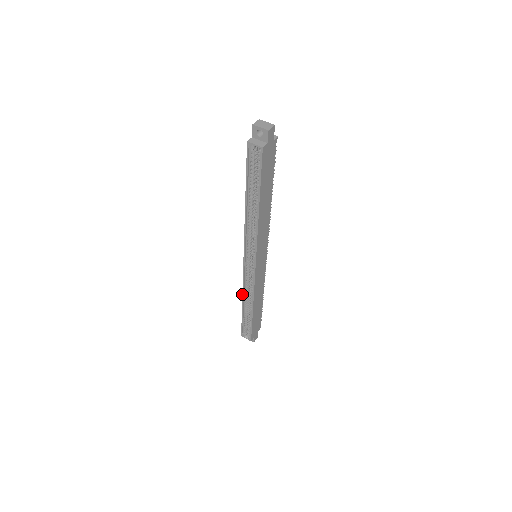
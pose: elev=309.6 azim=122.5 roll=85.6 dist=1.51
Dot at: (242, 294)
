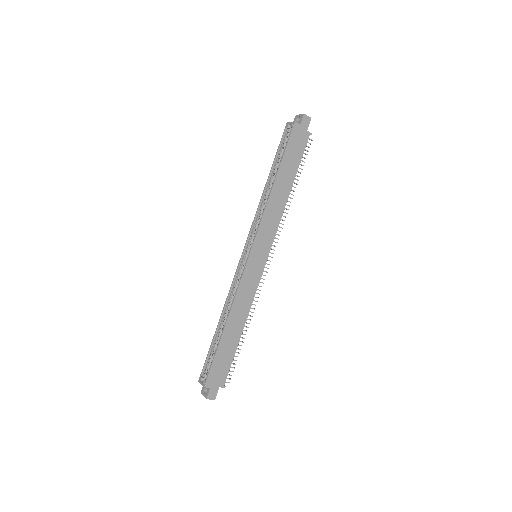
Dot at: (225, 303)
